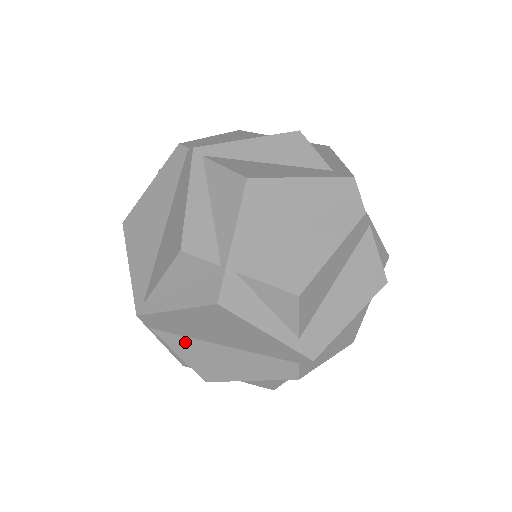
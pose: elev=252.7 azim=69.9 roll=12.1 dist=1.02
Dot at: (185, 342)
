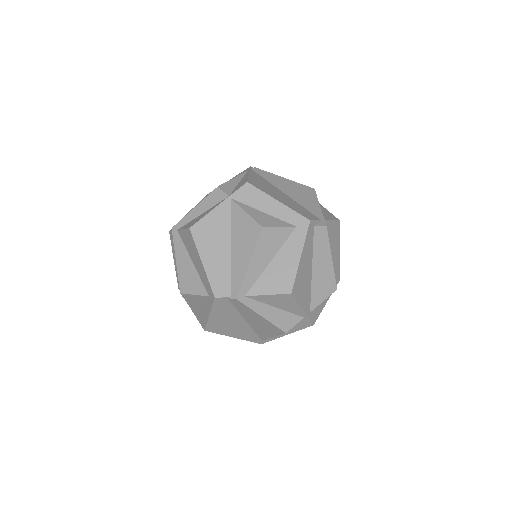
Dot at: occluded
